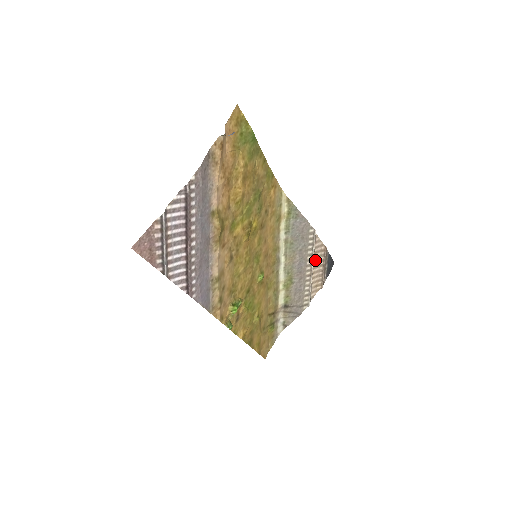
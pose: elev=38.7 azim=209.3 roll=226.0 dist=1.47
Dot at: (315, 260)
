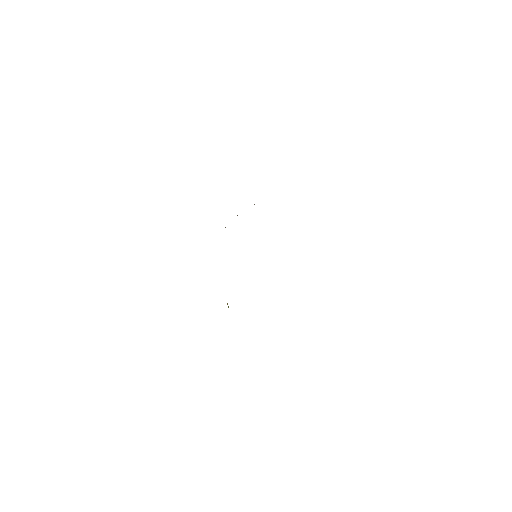
Dot at: occluded
